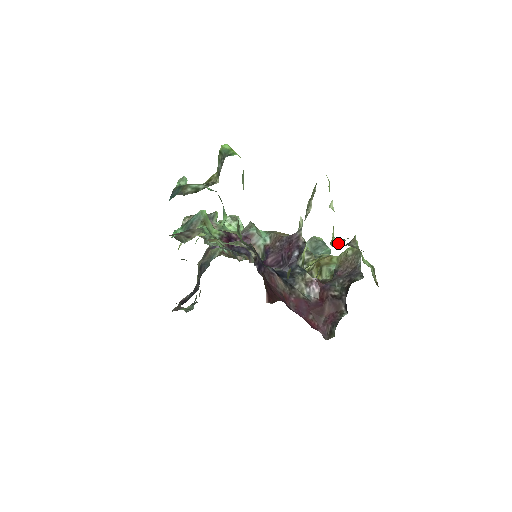
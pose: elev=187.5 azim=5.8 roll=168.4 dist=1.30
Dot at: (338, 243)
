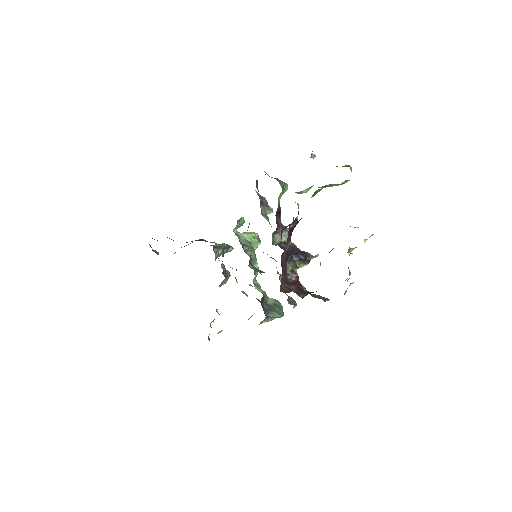
Dot at: (352, 253)
